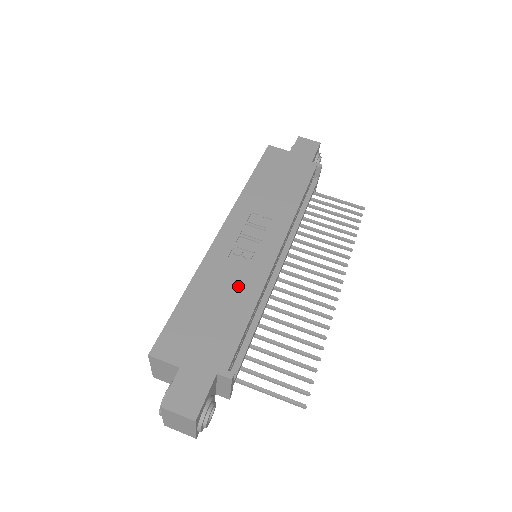
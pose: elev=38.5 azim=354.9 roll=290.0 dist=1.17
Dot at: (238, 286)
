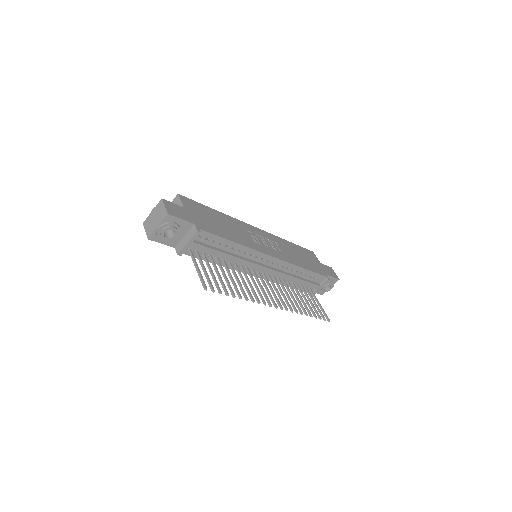
Dot at: (239, 235)
